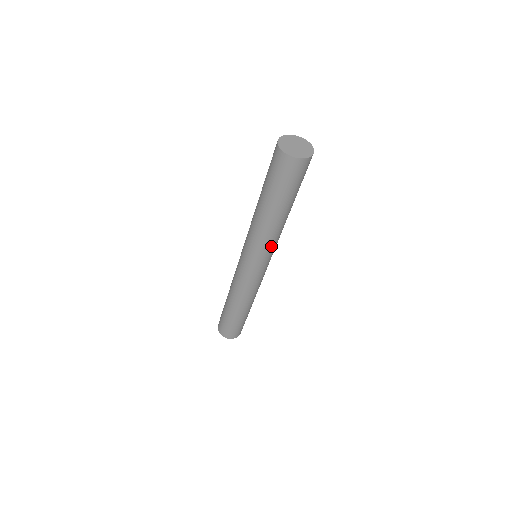
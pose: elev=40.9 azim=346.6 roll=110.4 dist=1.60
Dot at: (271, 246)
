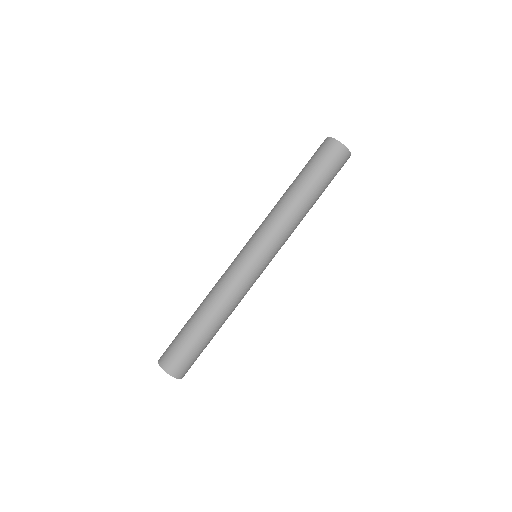
Dot at: (277, 231)
